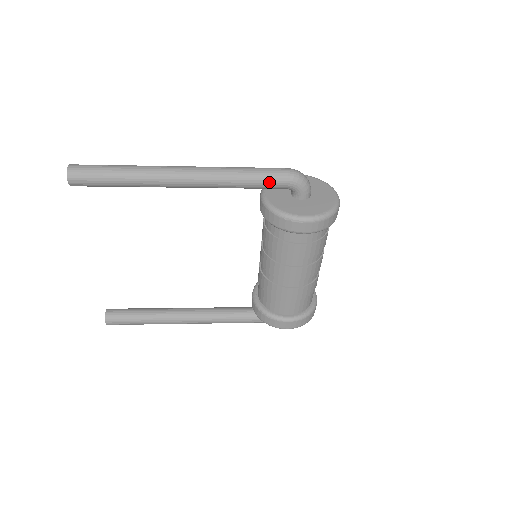
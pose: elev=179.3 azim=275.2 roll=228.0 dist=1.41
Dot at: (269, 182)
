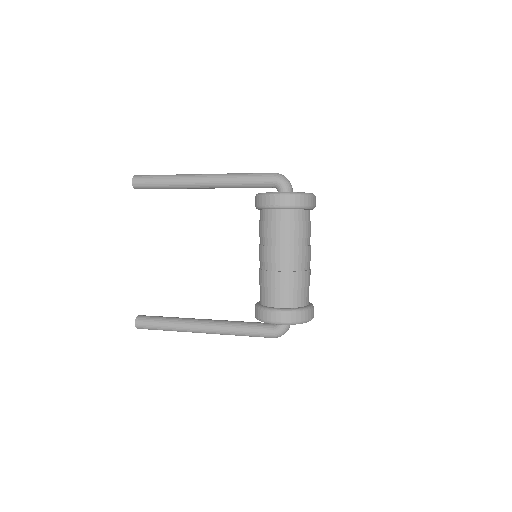
Dot at: (259, 178)
